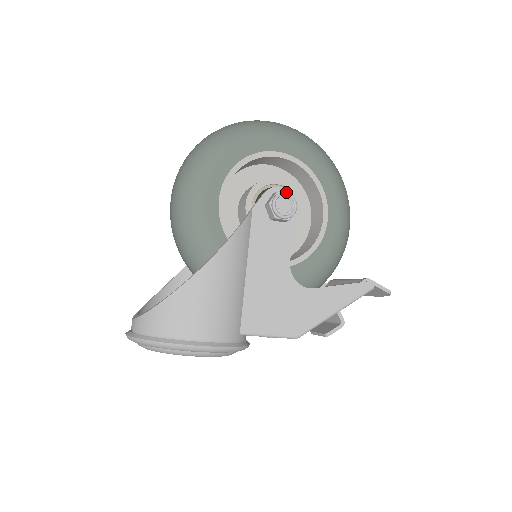
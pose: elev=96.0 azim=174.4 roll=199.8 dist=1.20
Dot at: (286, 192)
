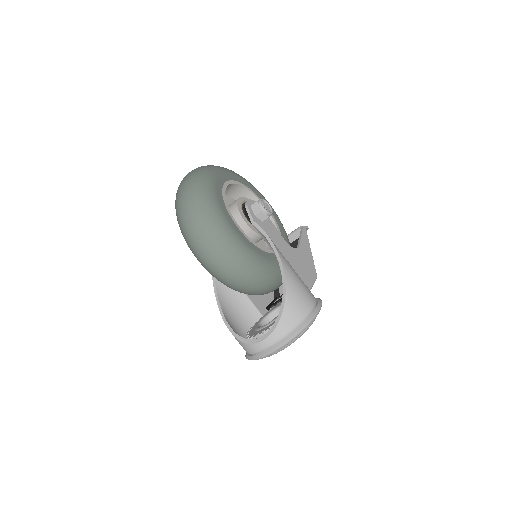
Dot at: (260, 199)
